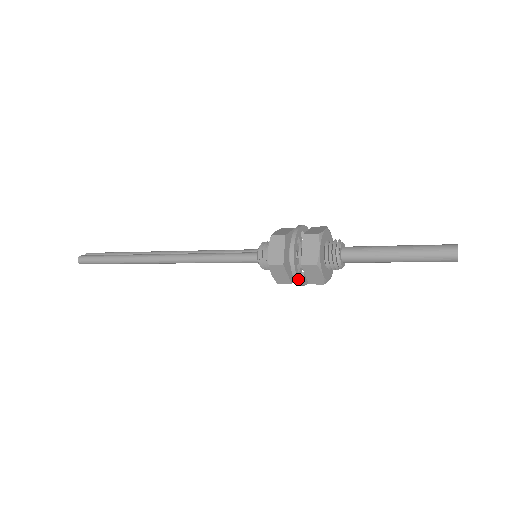
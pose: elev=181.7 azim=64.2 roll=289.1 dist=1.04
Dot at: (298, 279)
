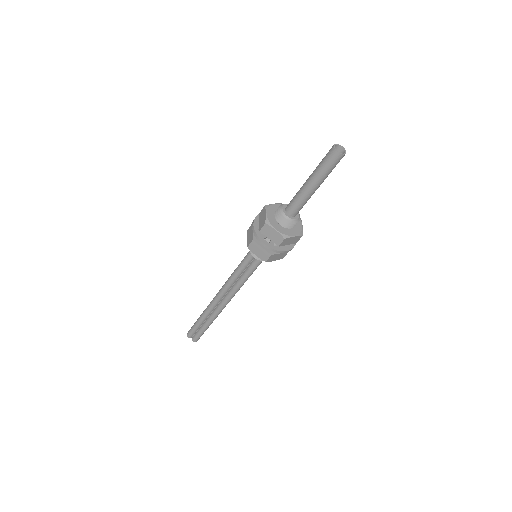
Dot at: (254, 225)
